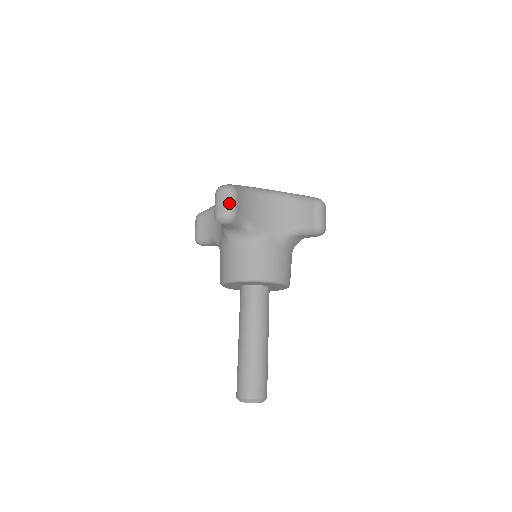
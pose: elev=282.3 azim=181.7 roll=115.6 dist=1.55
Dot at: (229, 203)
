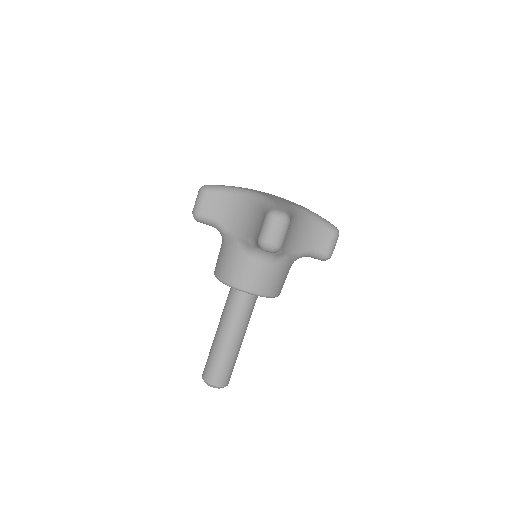
Dot at: (196, 203)
